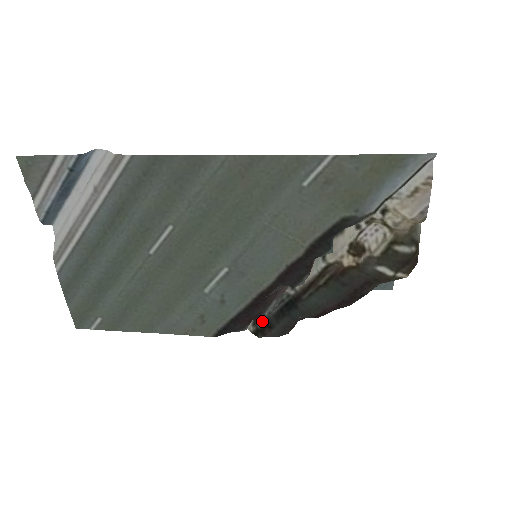
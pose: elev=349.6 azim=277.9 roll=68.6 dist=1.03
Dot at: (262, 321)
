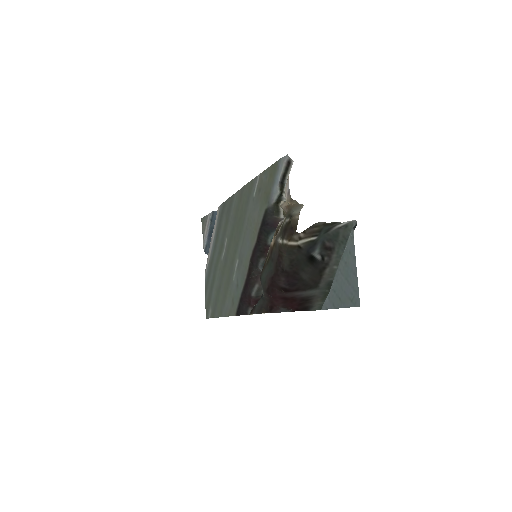
Dot at: occluded
